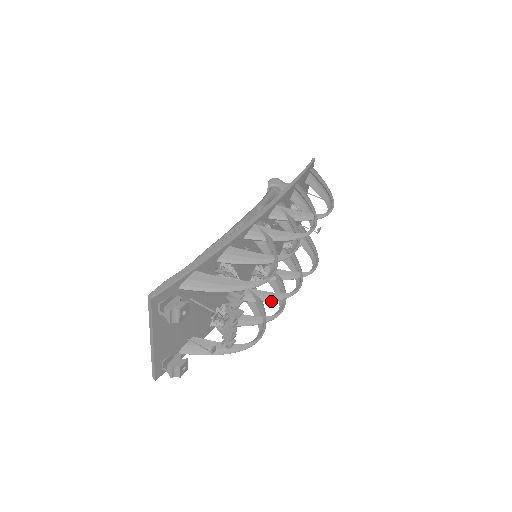
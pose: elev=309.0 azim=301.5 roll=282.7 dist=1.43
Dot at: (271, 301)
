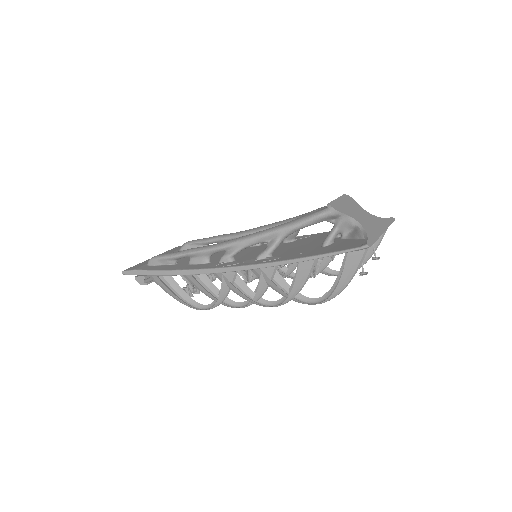
Dot at: occluded
